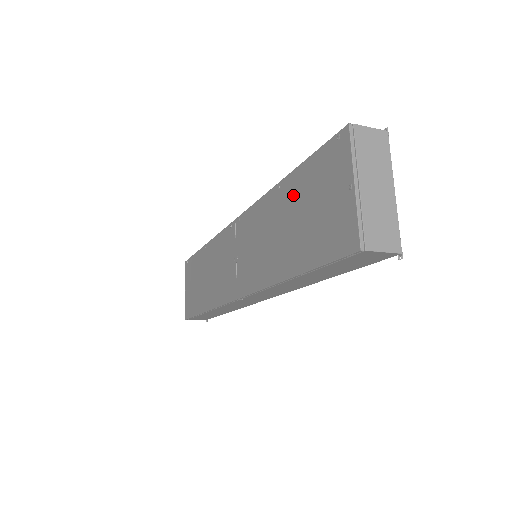
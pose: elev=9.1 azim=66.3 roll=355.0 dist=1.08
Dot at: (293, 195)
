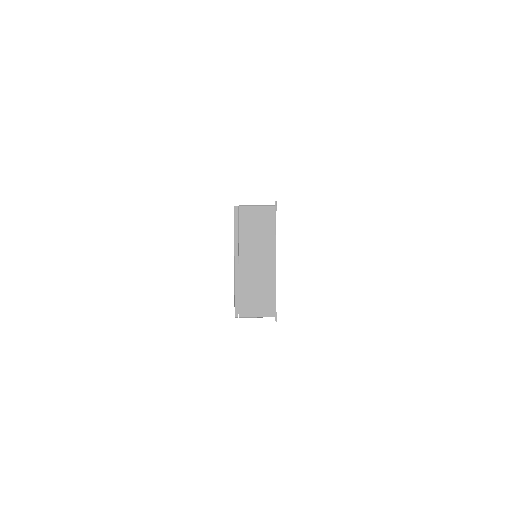
Dot at: occluded
